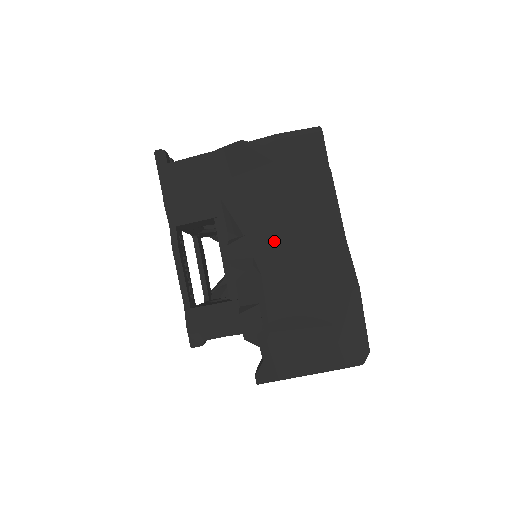
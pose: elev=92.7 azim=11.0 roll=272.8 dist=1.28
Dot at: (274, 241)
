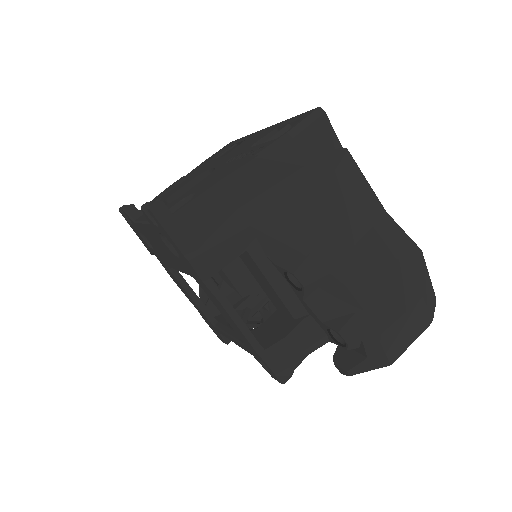
Dot at: (340, 247)
